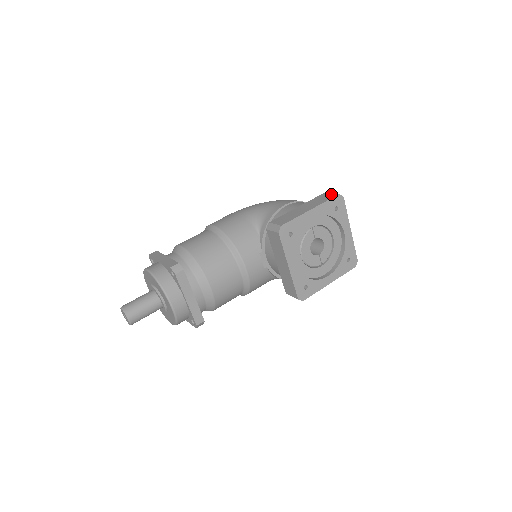
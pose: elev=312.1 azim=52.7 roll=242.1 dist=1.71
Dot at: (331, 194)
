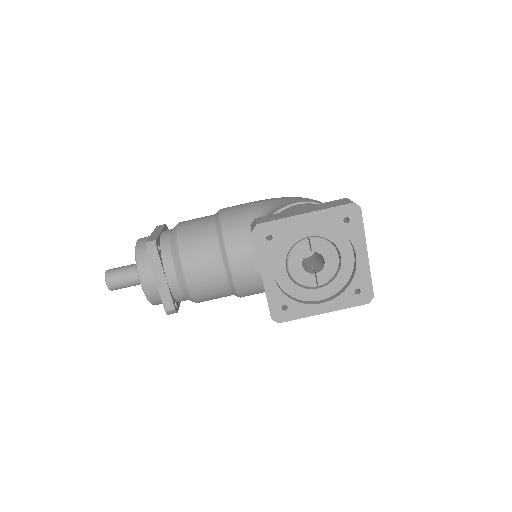
Dot at: (347, 201)
